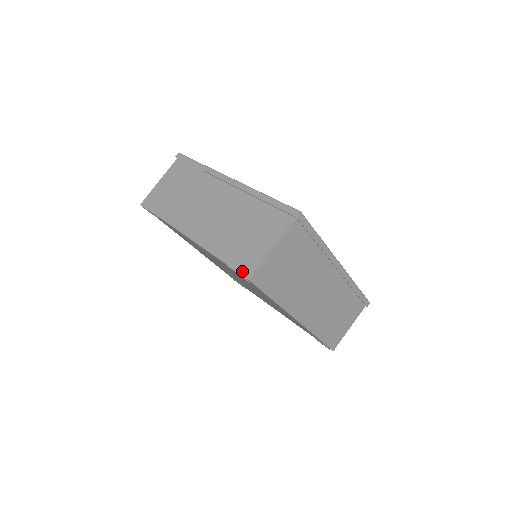
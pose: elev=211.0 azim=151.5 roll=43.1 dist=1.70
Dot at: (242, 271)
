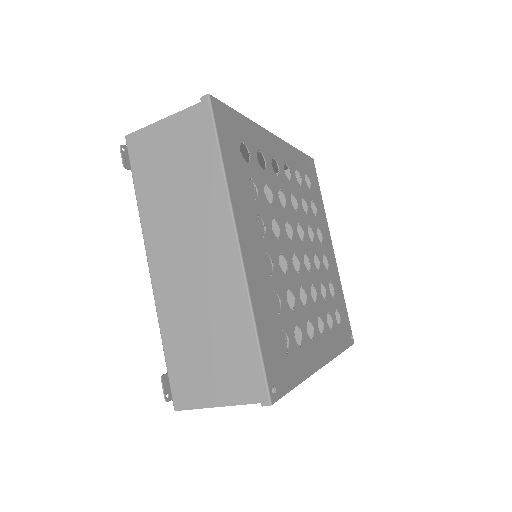
Dot at: (174, 393)
